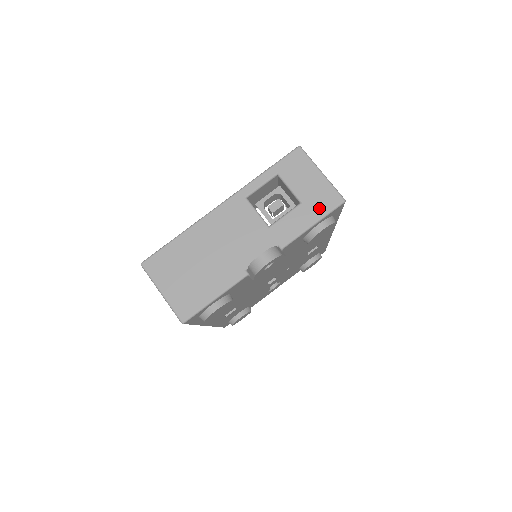
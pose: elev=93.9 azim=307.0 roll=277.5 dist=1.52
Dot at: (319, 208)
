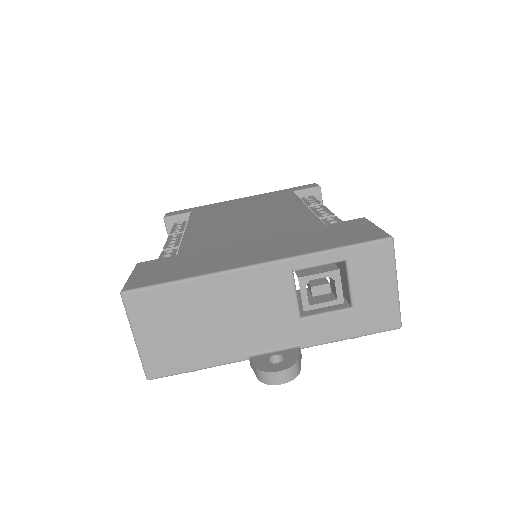
Dot at: (369, 323)
